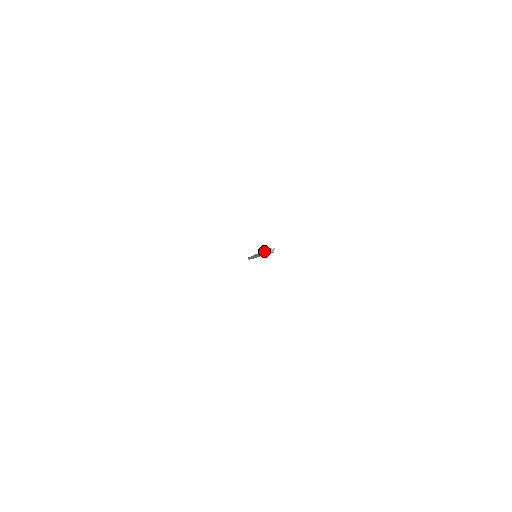
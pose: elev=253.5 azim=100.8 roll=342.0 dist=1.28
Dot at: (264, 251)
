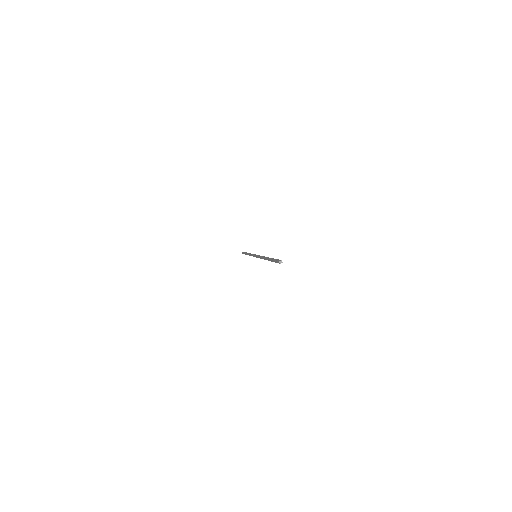
Dot at: (270, 260)
